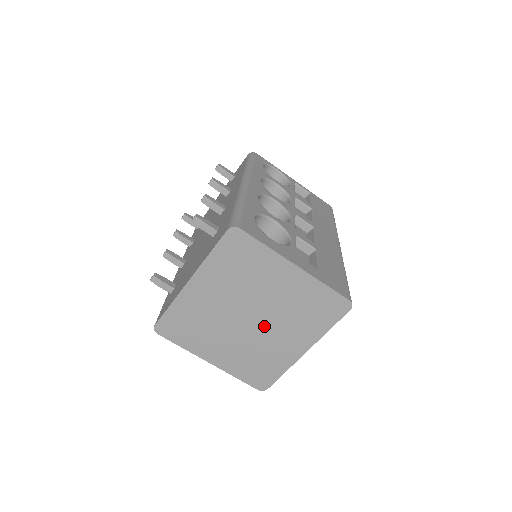
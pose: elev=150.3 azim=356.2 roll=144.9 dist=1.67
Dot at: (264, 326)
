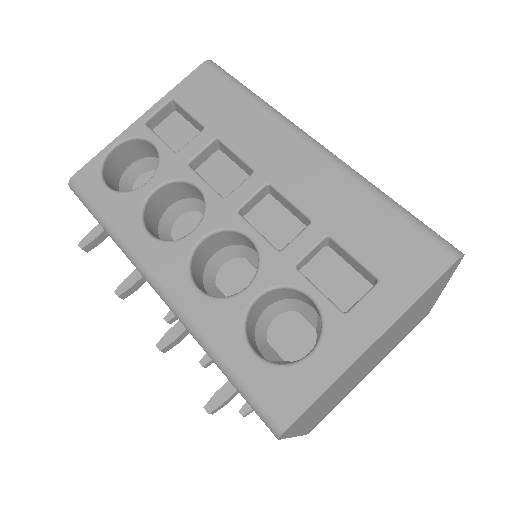
Dot at: occluded
